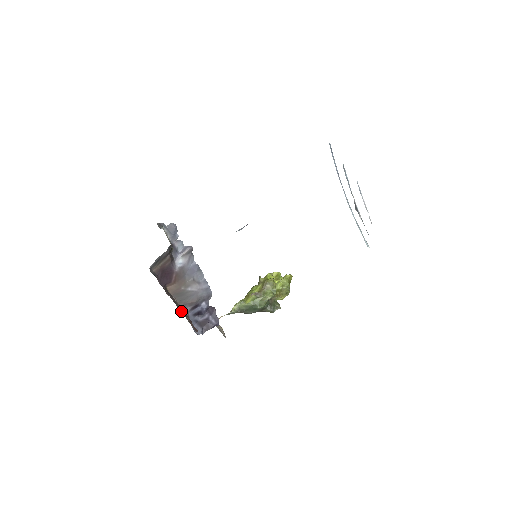
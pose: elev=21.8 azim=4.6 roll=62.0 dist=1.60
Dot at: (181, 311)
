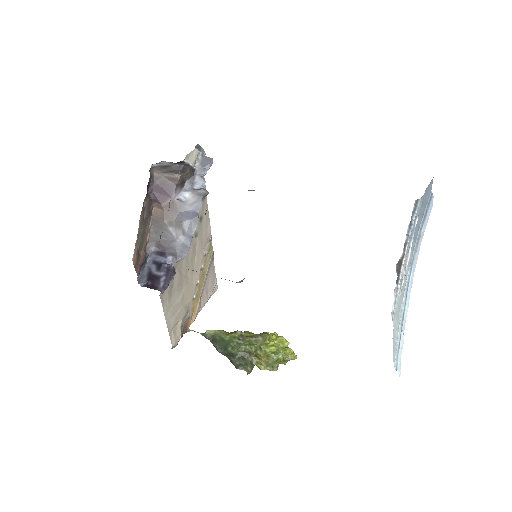
Dot at: (142, 235)
